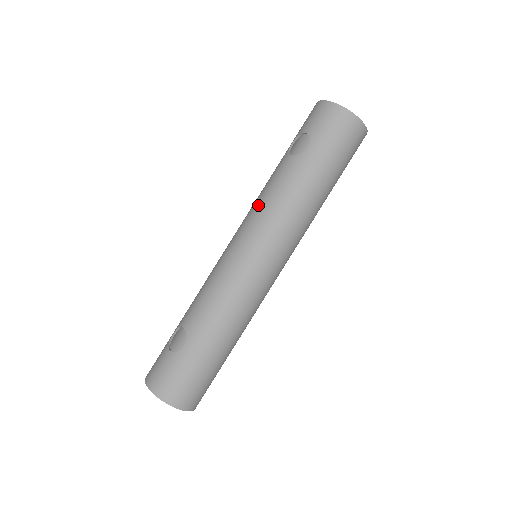
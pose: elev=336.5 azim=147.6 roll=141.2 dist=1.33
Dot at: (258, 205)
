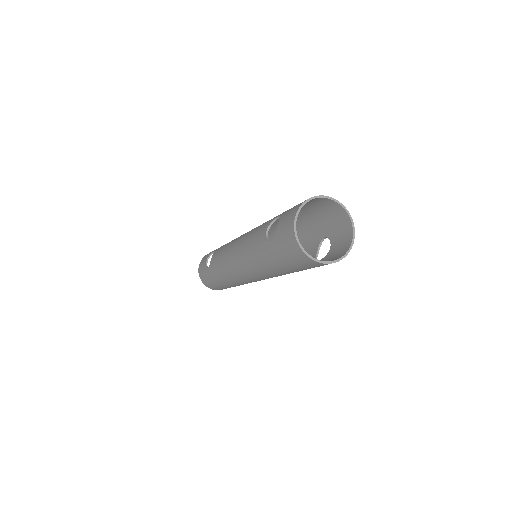
Dot at: (246, 238)
